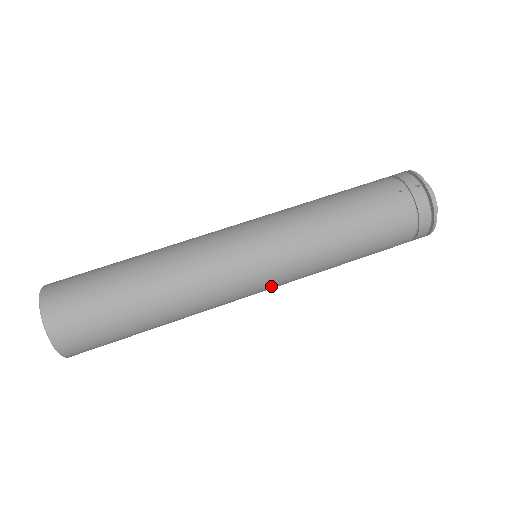
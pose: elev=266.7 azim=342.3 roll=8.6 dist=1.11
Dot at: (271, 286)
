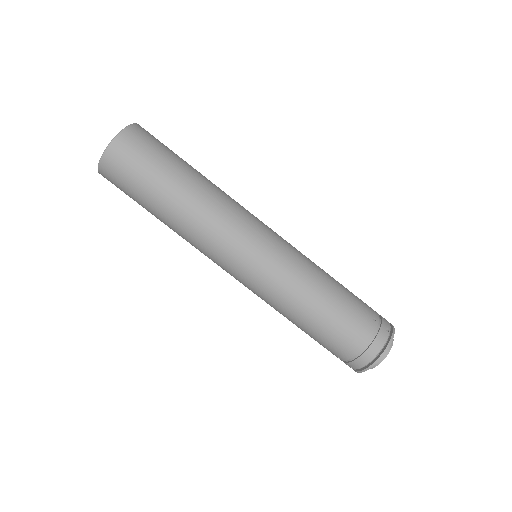
Dot at: (245, 277)
